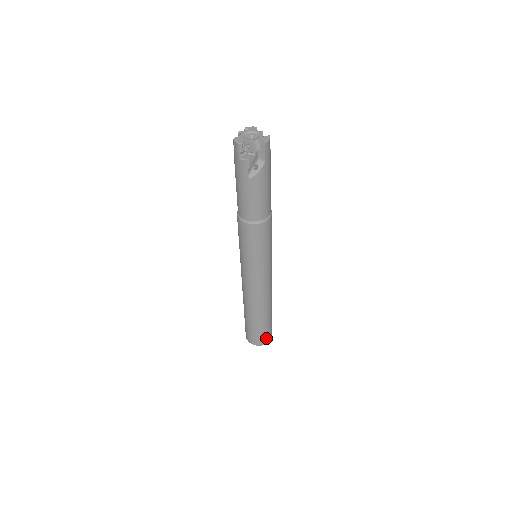
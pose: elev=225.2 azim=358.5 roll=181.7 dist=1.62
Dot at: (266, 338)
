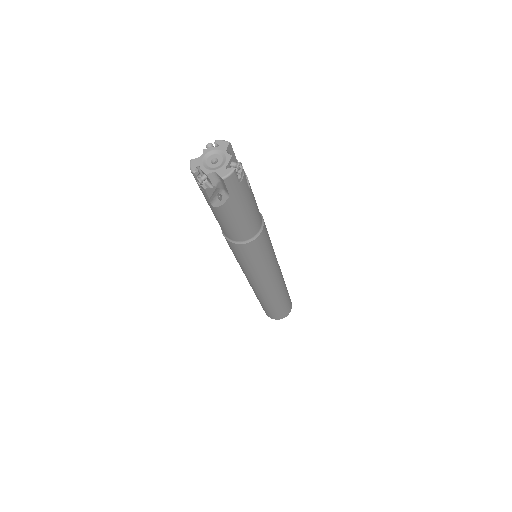
Dot at: (279, 316)
